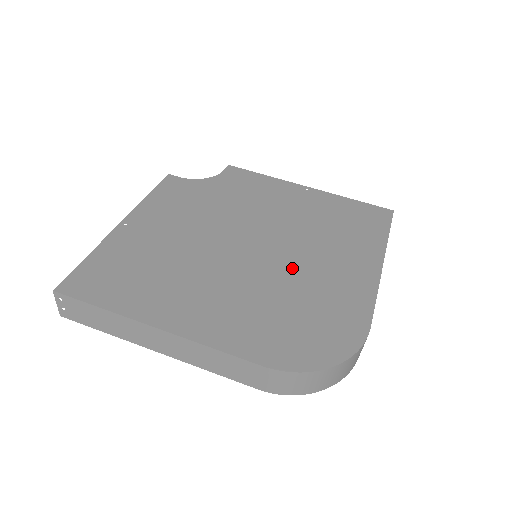
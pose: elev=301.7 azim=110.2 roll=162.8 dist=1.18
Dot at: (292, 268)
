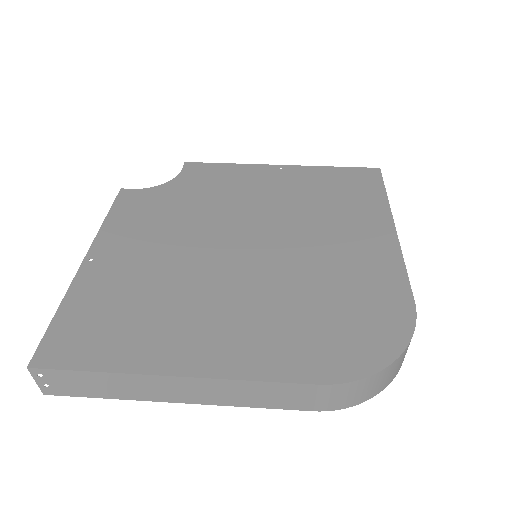
Dot at: (302, 259)
